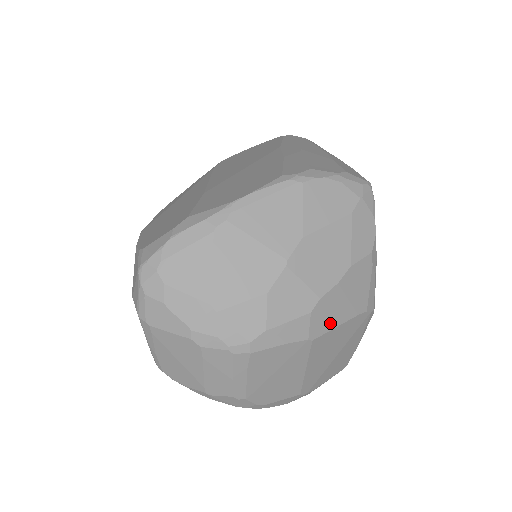
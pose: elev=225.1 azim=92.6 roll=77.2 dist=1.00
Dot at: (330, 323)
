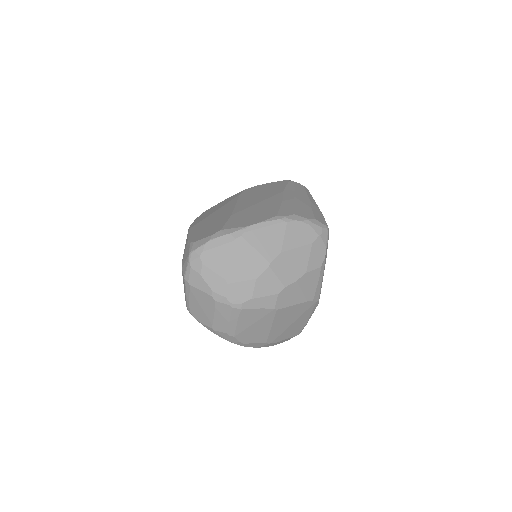
Dot at: (289, 302)
